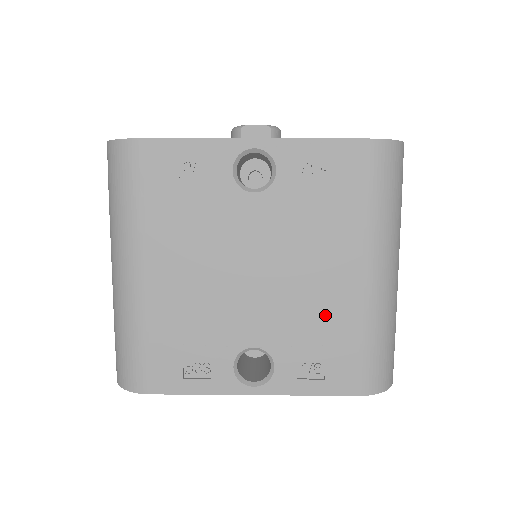
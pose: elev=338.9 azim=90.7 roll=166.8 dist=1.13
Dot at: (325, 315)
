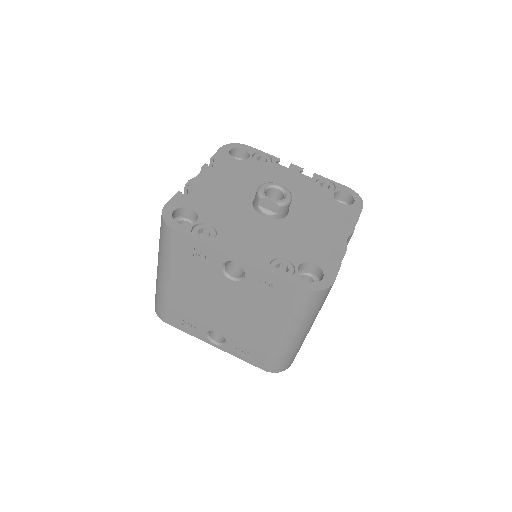
Dot at: (255, 338)
